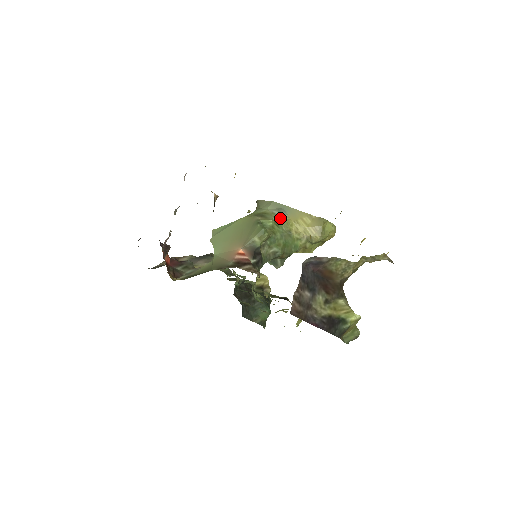
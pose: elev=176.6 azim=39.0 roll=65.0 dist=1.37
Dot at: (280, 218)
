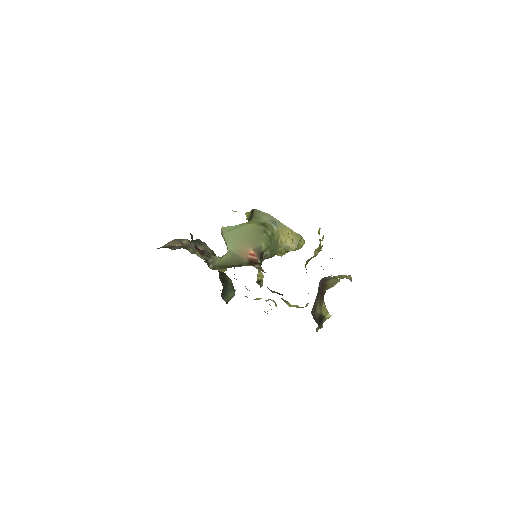
Dot at: (273, 229)
